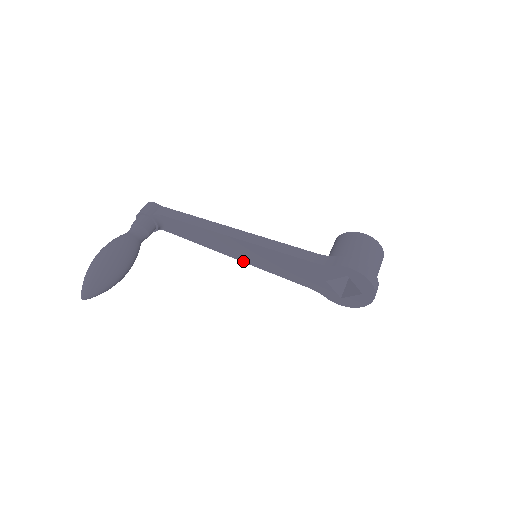
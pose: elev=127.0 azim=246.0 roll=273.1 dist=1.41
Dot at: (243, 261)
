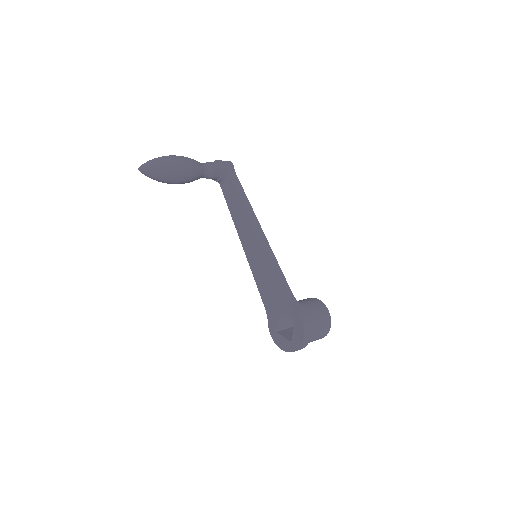
Dot at: (245, 251)
